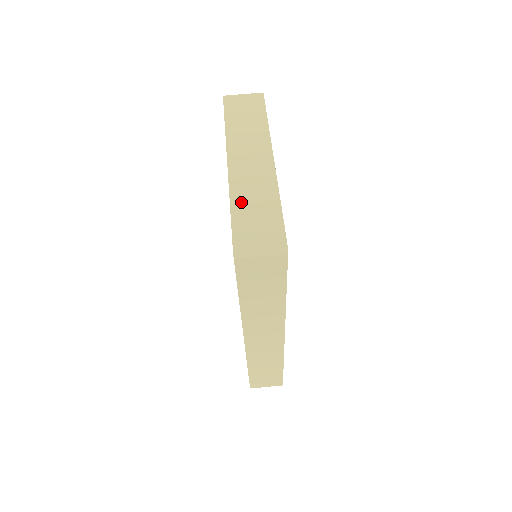
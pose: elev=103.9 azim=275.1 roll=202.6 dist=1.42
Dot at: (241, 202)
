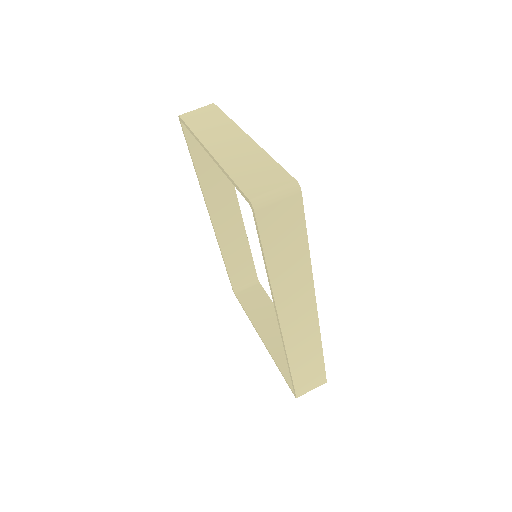
Dot at: (238, 170)
